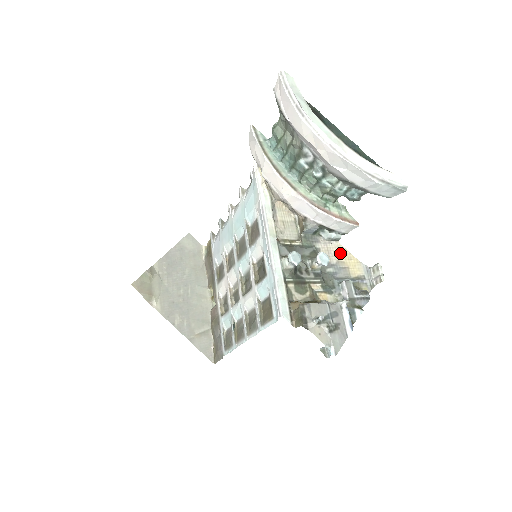
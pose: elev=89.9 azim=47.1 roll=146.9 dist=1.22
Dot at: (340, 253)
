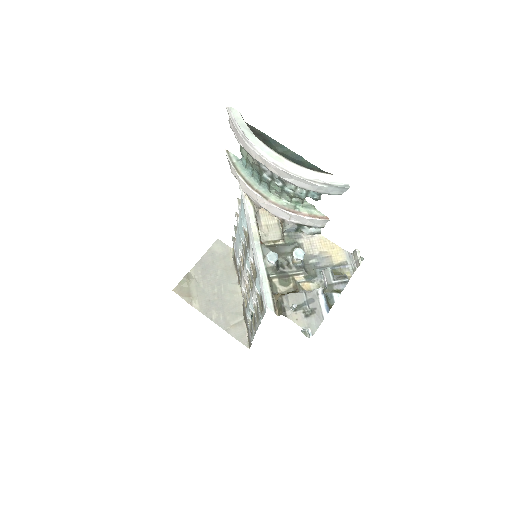
Dot at: (323, 244)
